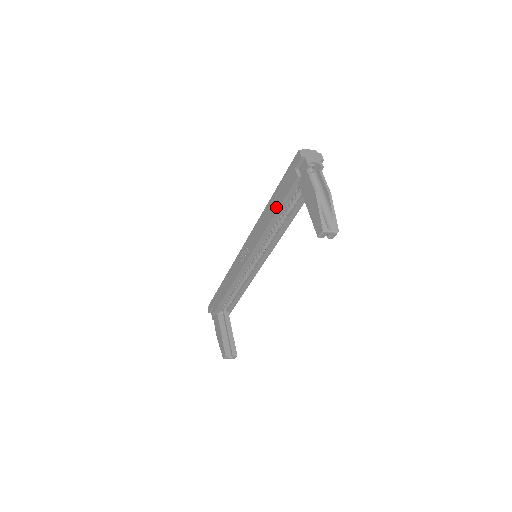
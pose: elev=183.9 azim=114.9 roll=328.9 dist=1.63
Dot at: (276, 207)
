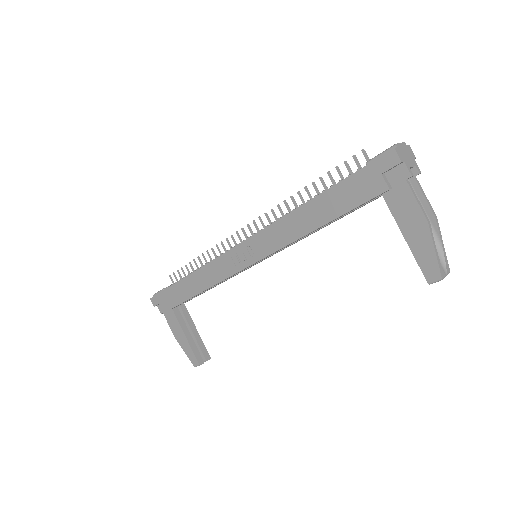
Dot at: (328, 216)
